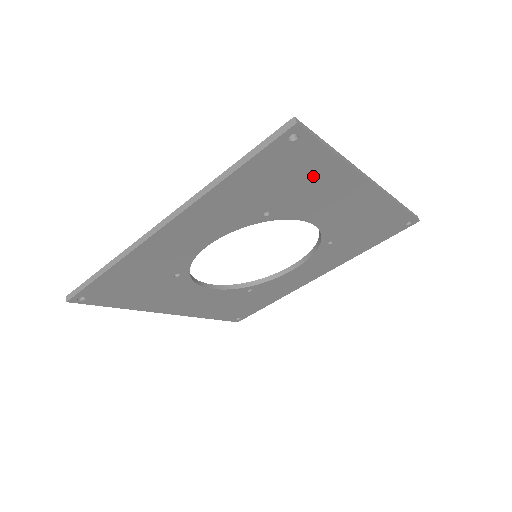
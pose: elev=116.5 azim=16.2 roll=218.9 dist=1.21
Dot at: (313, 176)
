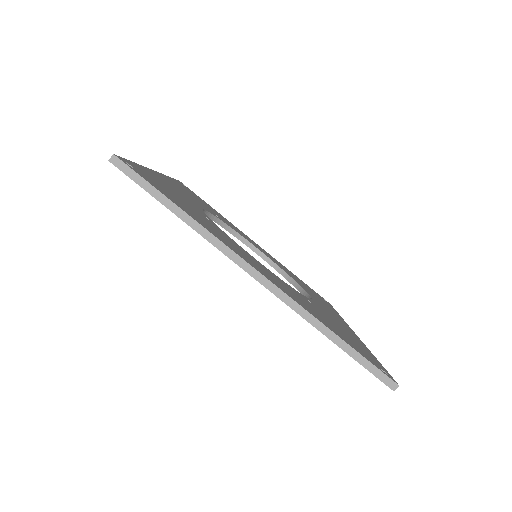
Dot at: occluded
